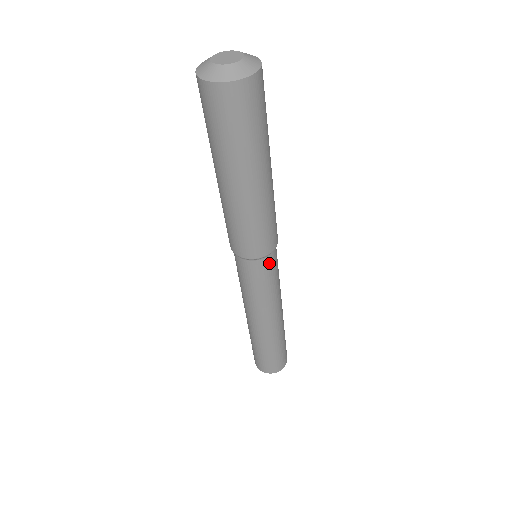
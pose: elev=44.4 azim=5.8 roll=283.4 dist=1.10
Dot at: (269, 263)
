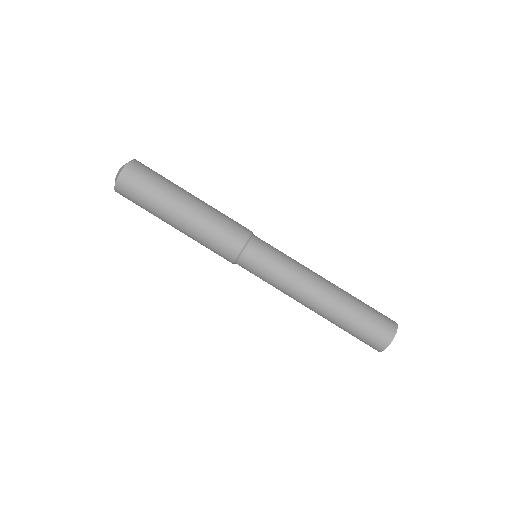
Dot at: (254, 253)
